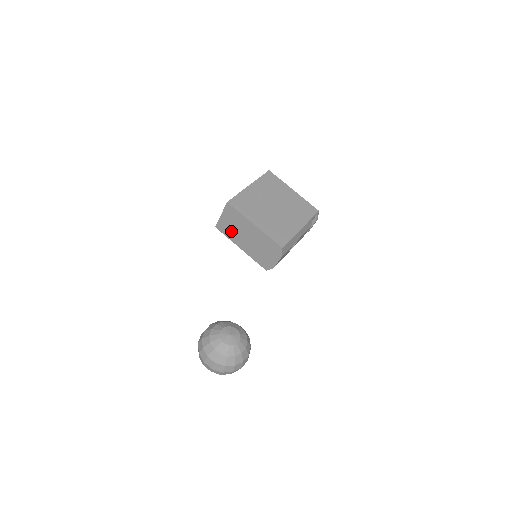
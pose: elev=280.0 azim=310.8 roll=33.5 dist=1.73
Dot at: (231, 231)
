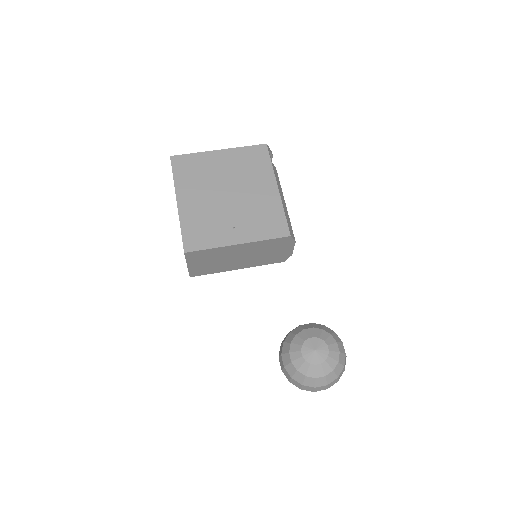
Dot at: (213, 267)
